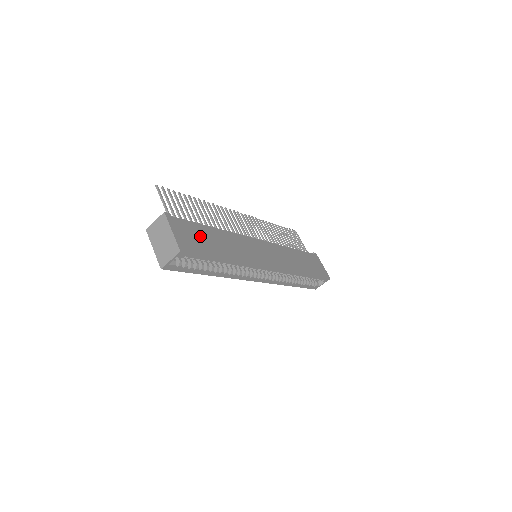
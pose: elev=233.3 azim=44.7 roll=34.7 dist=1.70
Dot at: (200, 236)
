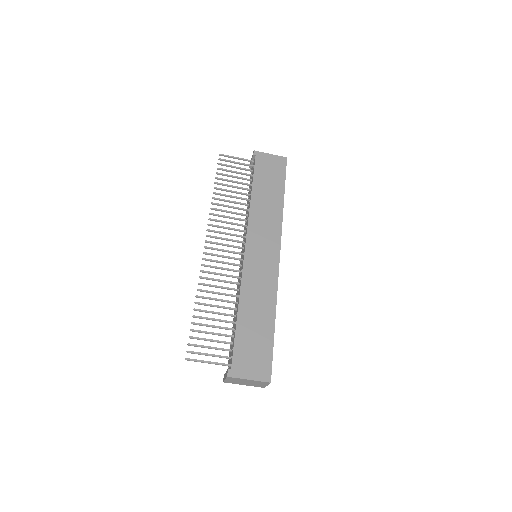
Dot at: (251, 343)
